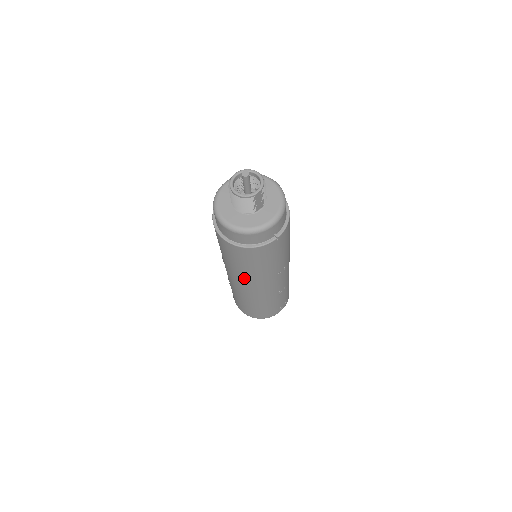
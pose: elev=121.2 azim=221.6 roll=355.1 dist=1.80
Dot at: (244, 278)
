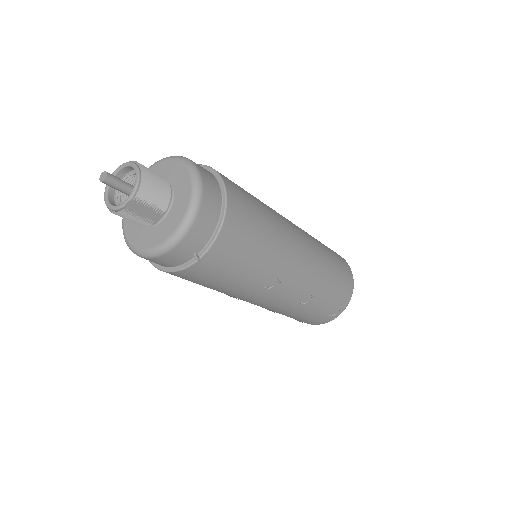
Dot at: occluded
